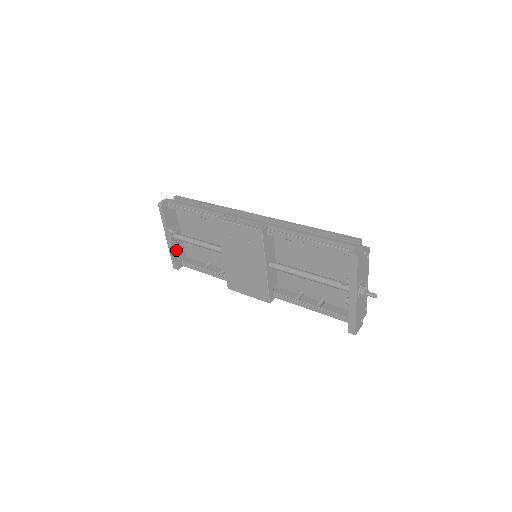
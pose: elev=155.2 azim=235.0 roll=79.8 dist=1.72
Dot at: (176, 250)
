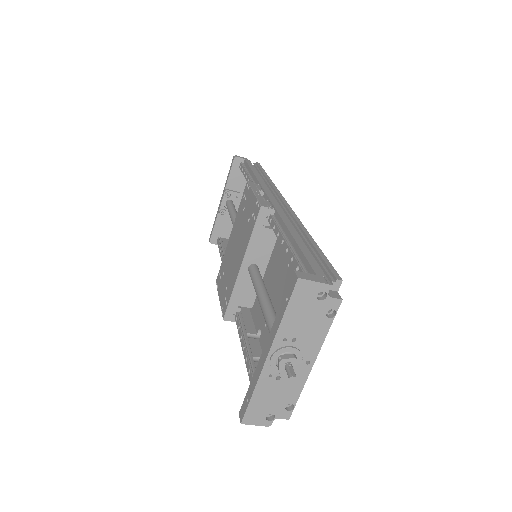
Dot at: (222, 220)
